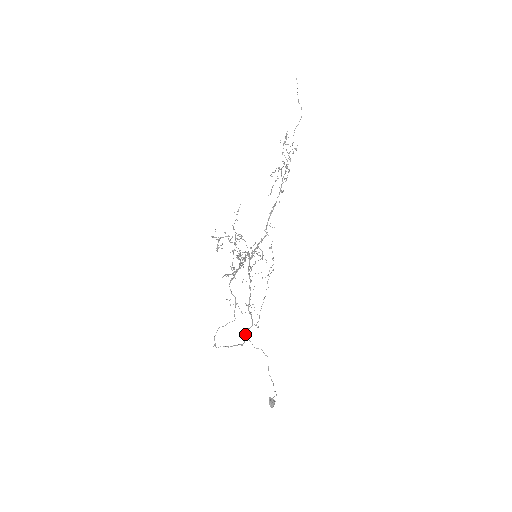
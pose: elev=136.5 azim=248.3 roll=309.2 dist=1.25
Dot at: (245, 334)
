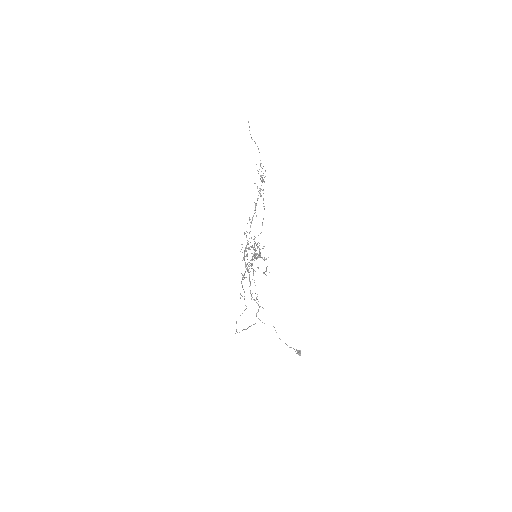
Dot at: (256, 316)
